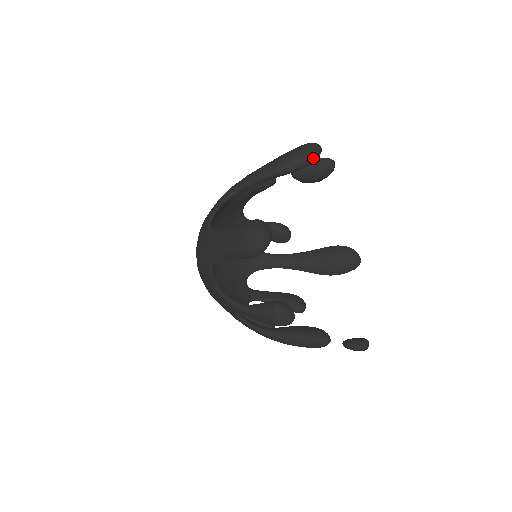
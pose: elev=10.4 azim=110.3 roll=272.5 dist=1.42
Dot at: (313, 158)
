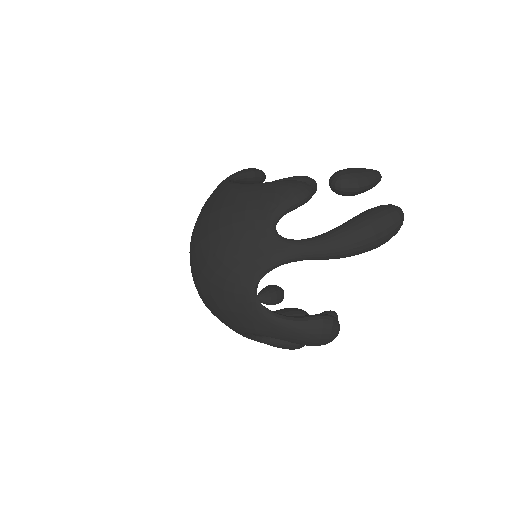
Dot at: (394, 234)
